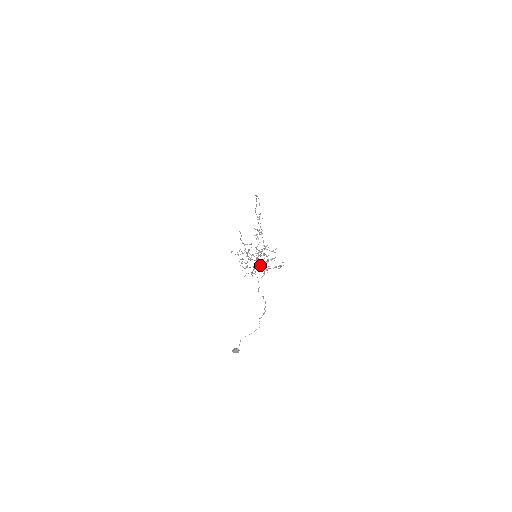
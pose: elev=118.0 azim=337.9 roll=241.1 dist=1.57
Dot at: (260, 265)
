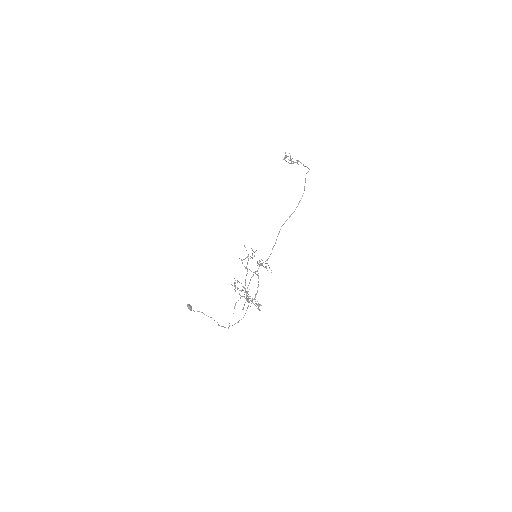
Dot at: occluded
